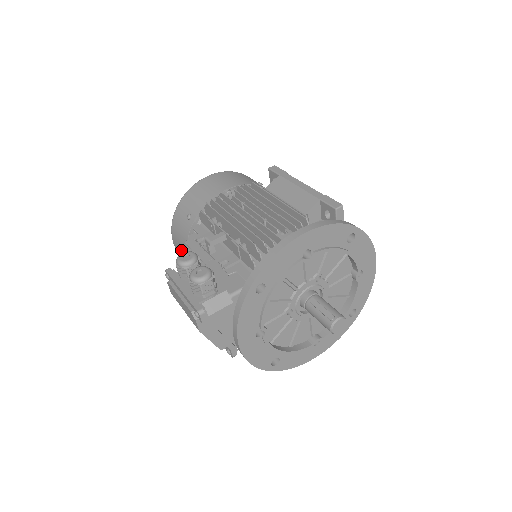
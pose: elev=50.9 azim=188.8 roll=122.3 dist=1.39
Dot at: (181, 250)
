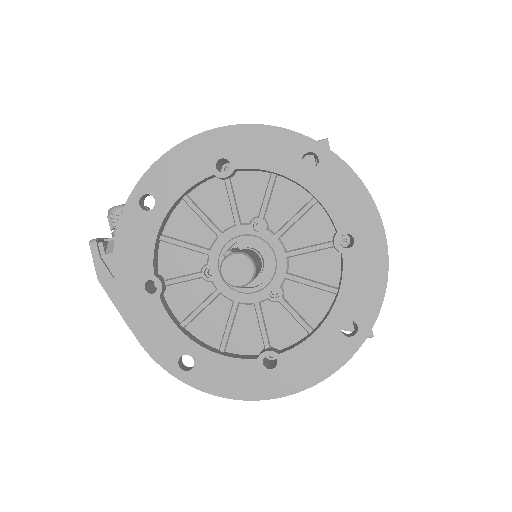
Dot at: occluded
